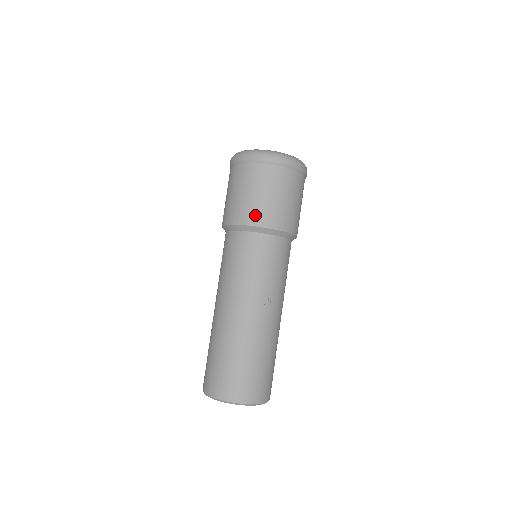
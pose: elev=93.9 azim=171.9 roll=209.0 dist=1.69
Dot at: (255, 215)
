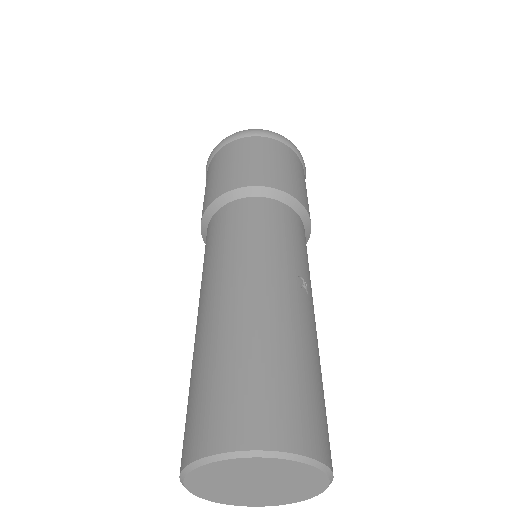
Dot at: (270, 177)
